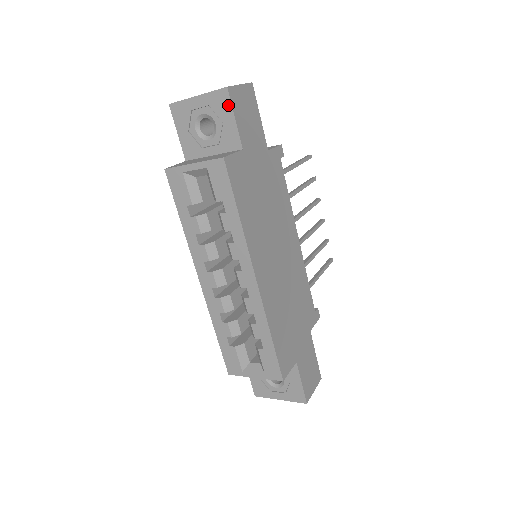
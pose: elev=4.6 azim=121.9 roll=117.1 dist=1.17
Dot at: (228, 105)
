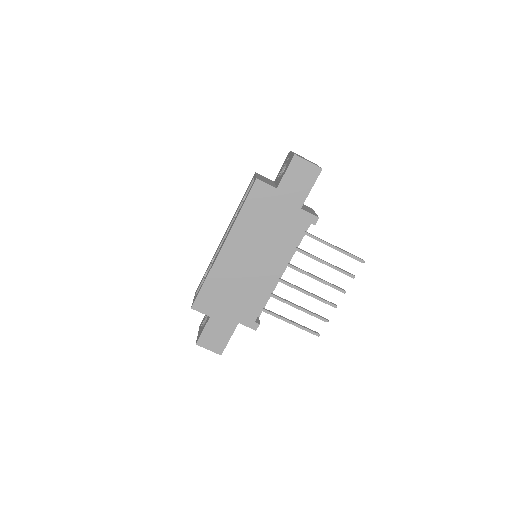
Dot at: (290, 163)
